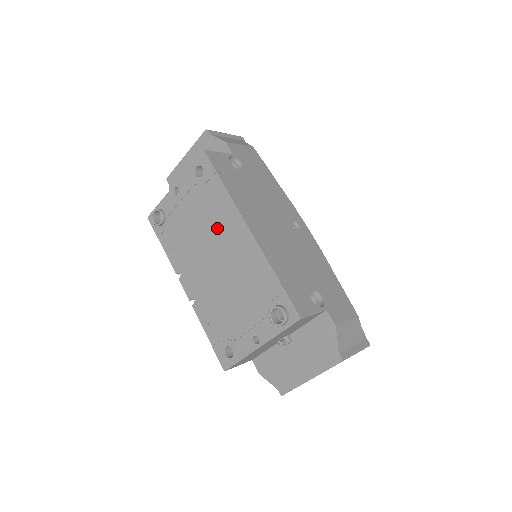
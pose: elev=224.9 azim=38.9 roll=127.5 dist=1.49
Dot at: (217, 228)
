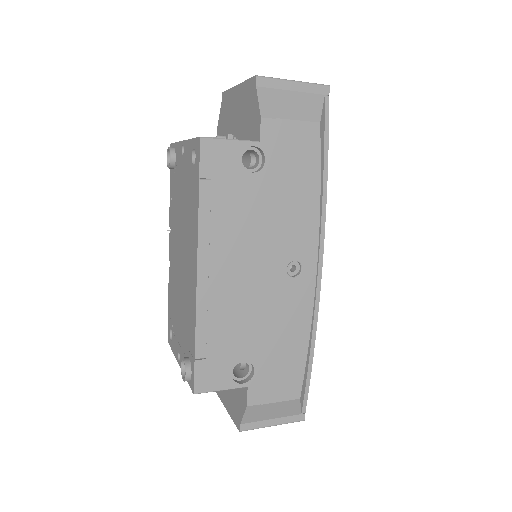
Dot at: (187, 234)
